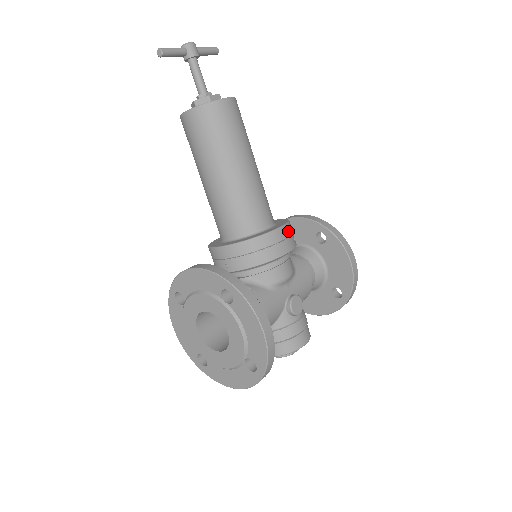
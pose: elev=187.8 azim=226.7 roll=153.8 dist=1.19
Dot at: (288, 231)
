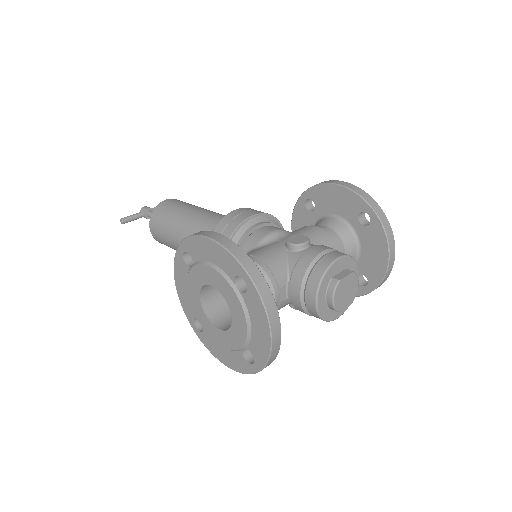
Dot at: (248, 210)
